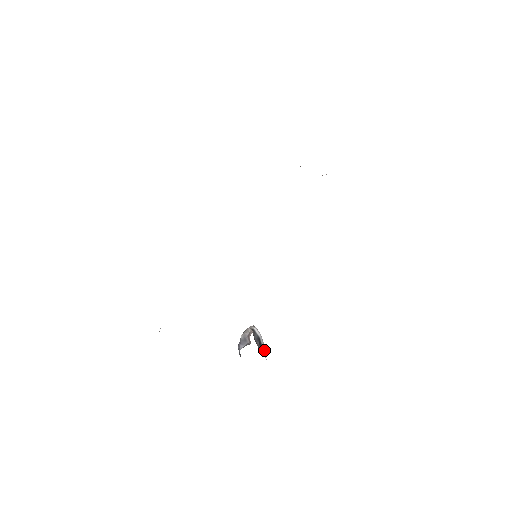
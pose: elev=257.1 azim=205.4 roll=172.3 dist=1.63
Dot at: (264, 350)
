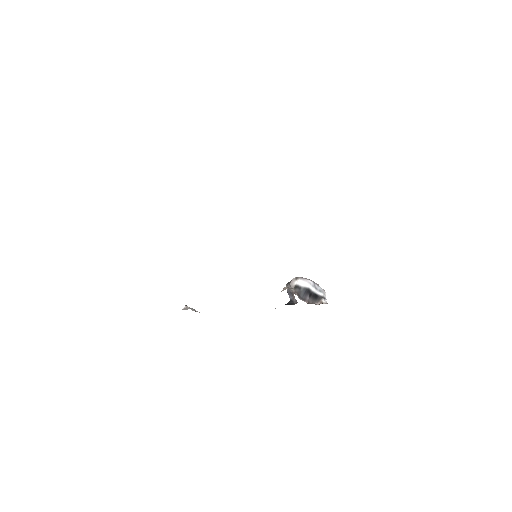
Dot at: (320, 291)
